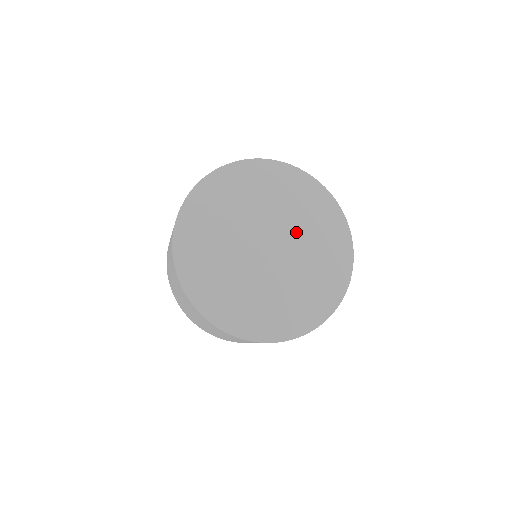
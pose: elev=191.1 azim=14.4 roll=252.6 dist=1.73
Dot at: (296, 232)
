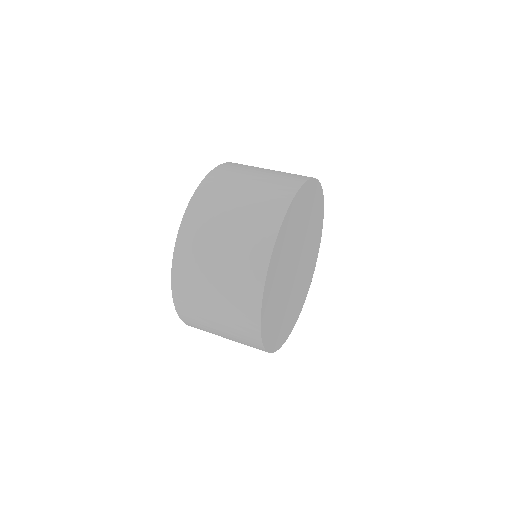
Dot at: (307, 251)
